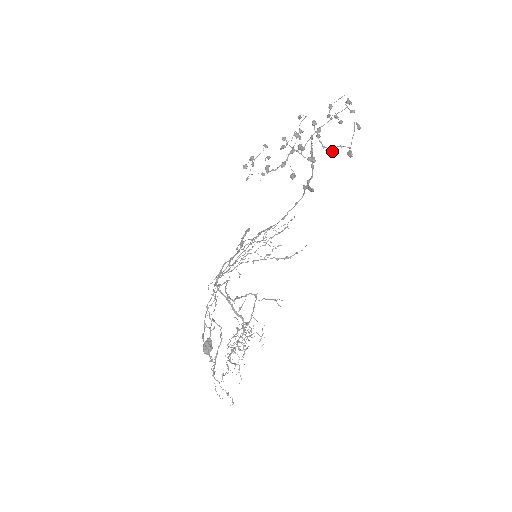
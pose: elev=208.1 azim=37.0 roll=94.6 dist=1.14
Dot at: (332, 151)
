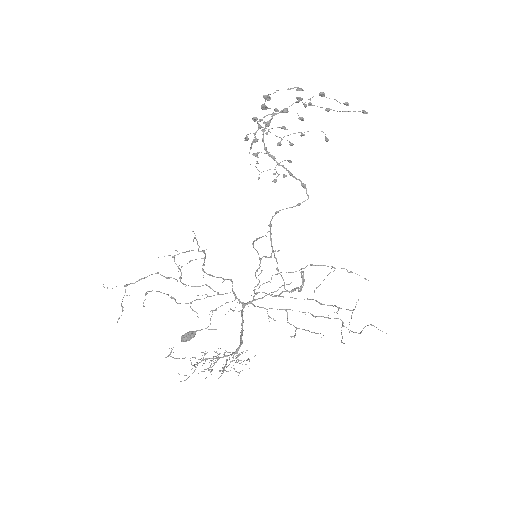
Dot at: (262, 104)
